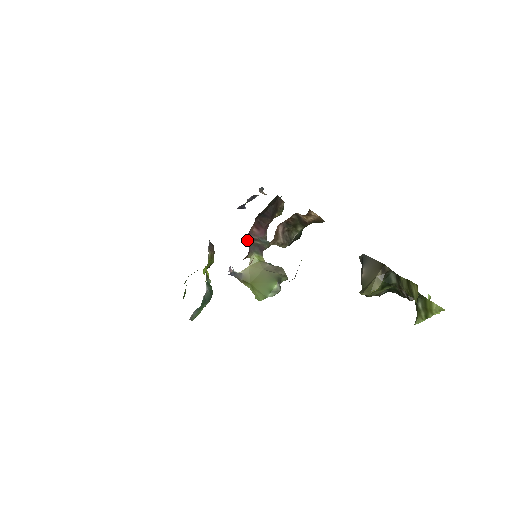
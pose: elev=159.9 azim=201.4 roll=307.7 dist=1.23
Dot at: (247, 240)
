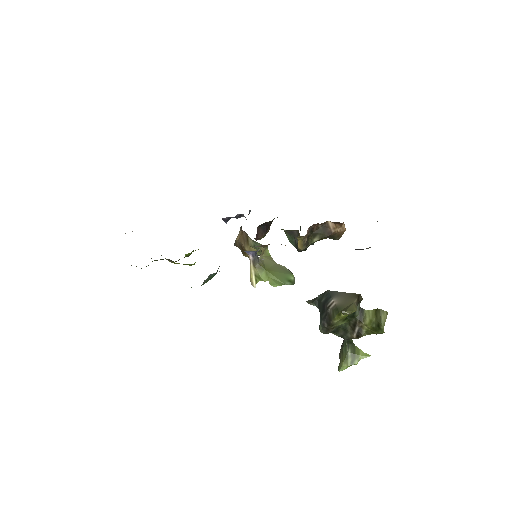
Dot at: occluded
